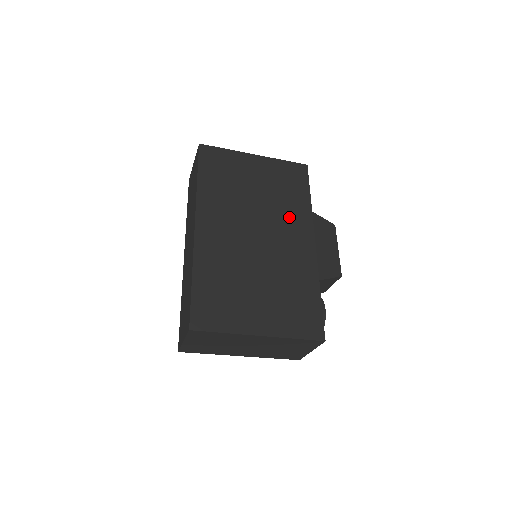
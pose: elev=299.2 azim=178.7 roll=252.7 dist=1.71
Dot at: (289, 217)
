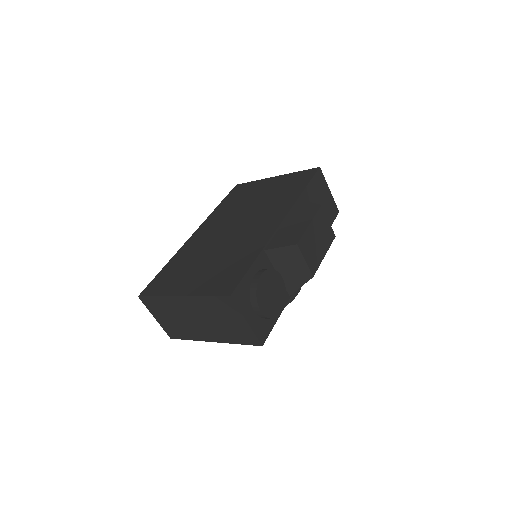
Dot at: (271, 209)
